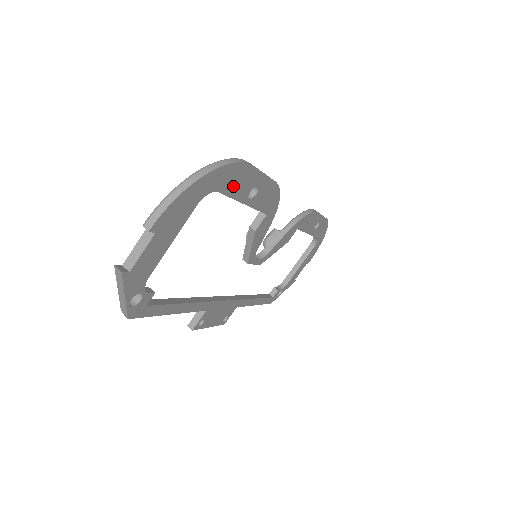
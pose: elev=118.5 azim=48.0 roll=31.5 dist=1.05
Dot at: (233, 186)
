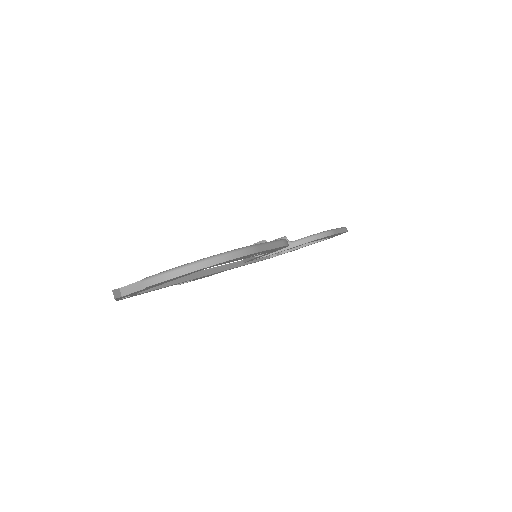
Dot at: (235, 260)
